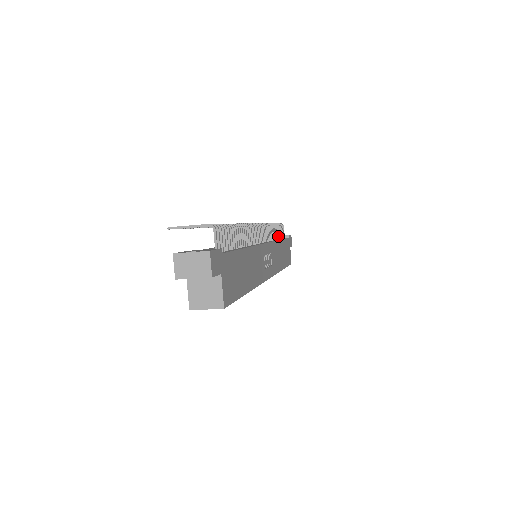
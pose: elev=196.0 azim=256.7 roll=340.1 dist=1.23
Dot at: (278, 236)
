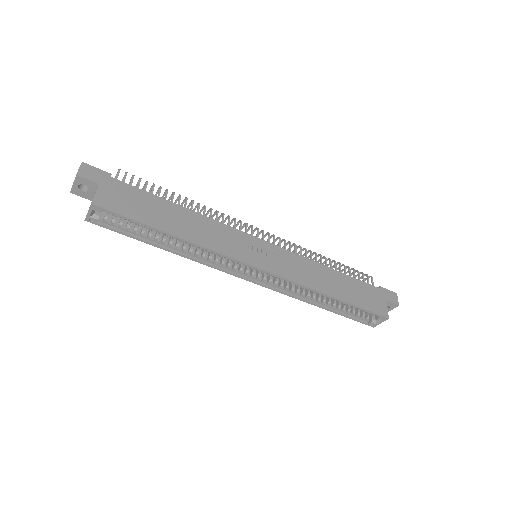
Dot at: occluded
